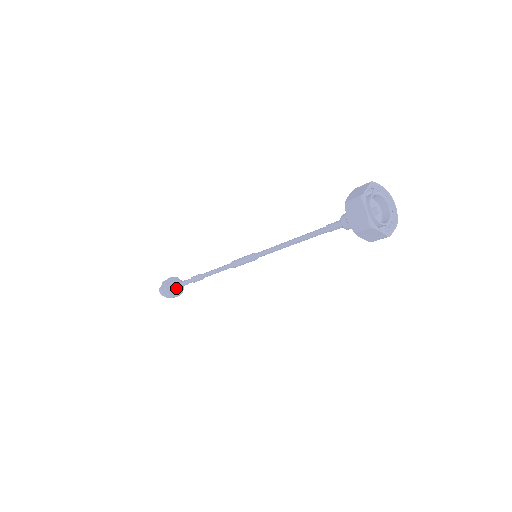
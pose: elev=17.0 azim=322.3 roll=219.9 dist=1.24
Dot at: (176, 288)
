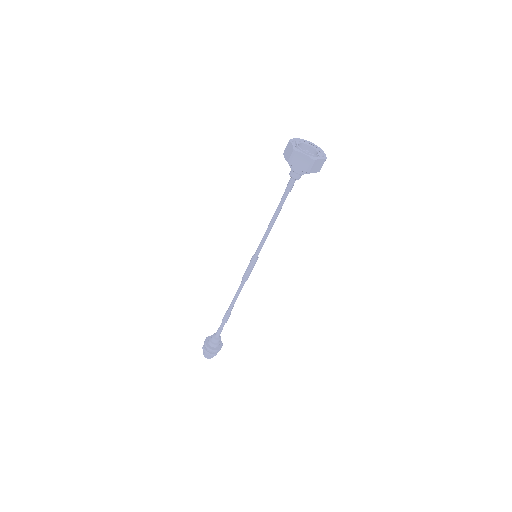
Dot at: (217, 341)
